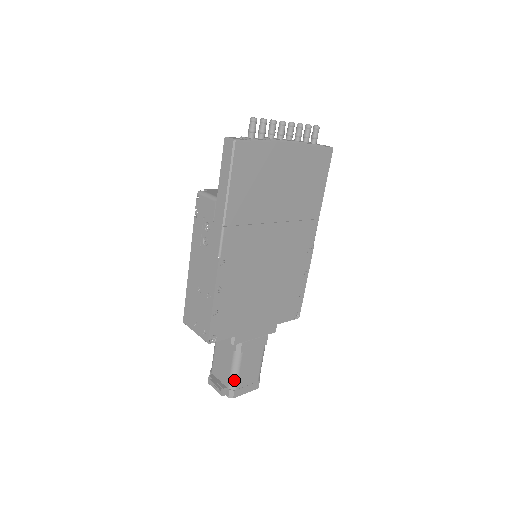
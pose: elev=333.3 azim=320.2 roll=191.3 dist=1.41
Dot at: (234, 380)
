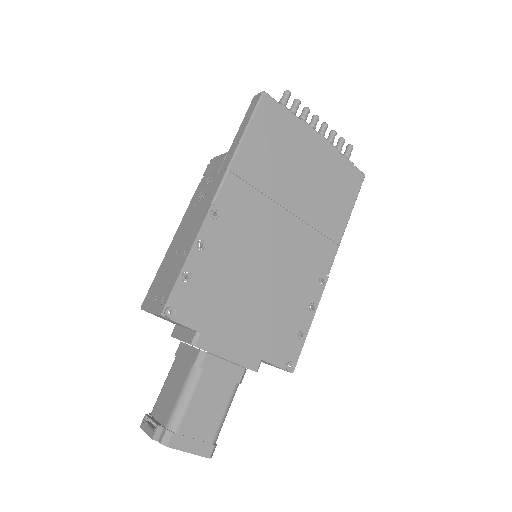
Dot at: (178, 414)
